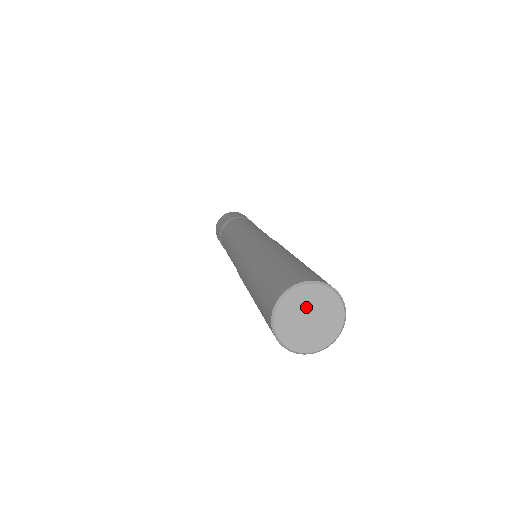
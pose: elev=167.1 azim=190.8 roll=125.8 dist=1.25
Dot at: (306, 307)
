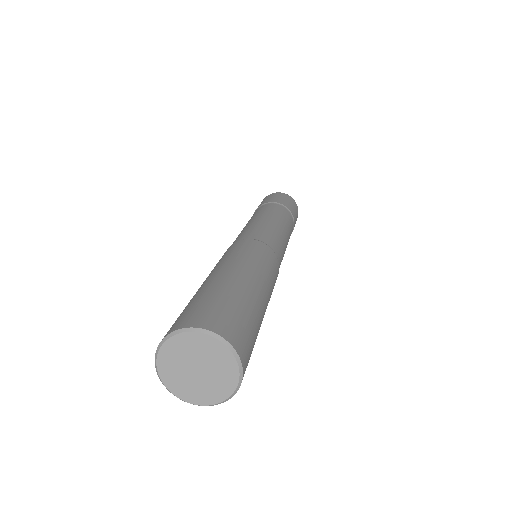
Dot at: (184, 360)
